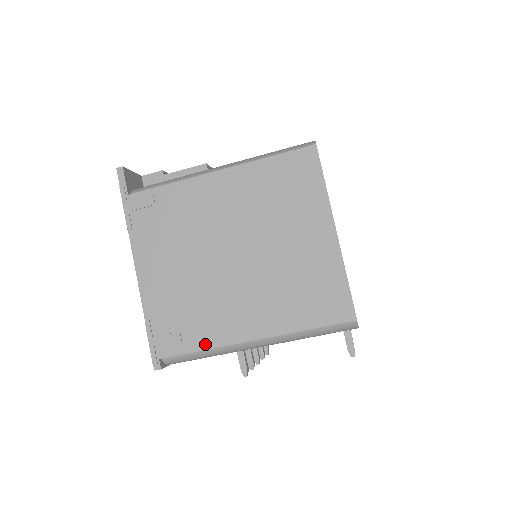
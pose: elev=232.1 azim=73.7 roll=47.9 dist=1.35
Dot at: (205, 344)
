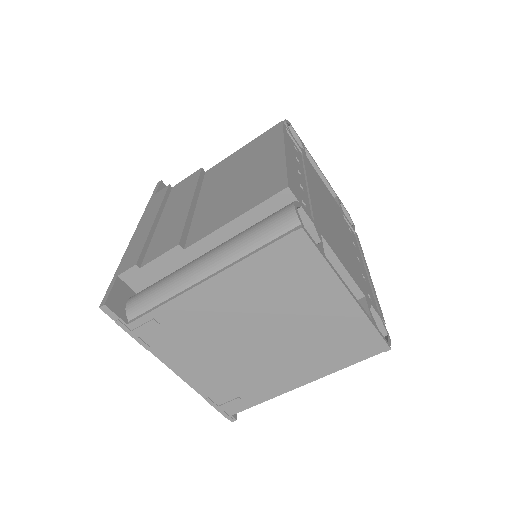
Dot at: (265, 398)
